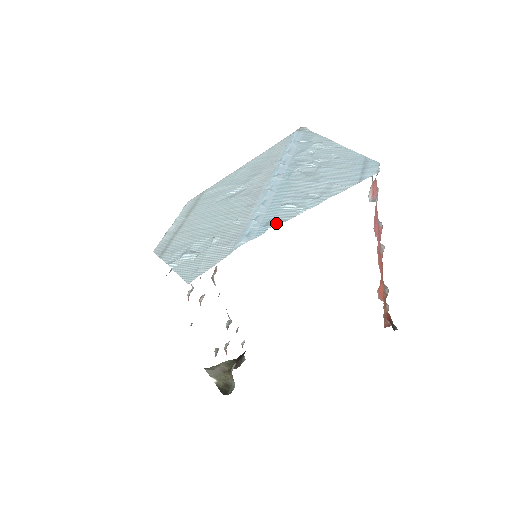
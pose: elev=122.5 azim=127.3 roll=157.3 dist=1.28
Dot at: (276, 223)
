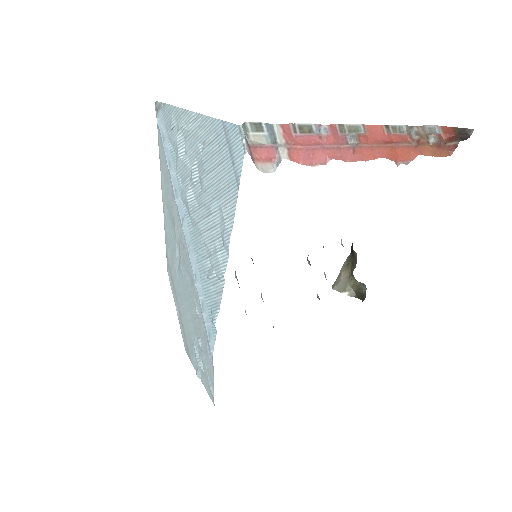
Dot at: (216, 312)
